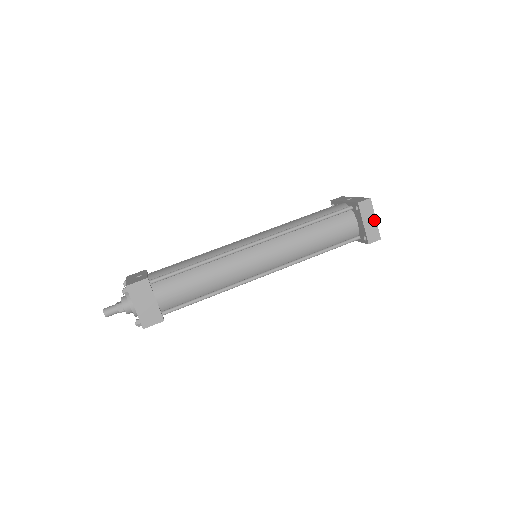
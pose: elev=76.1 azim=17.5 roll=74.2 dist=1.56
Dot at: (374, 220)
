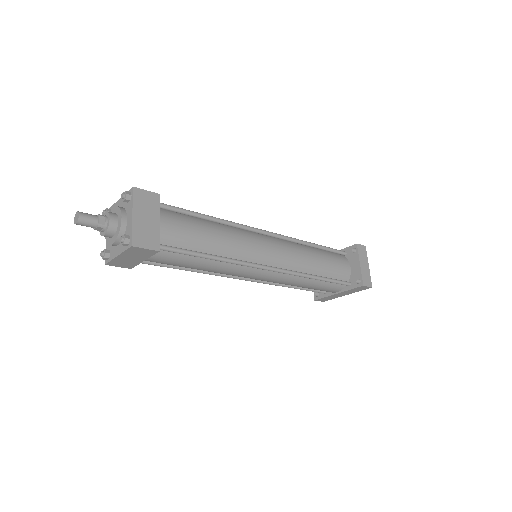
Dot at: (368, 267)
